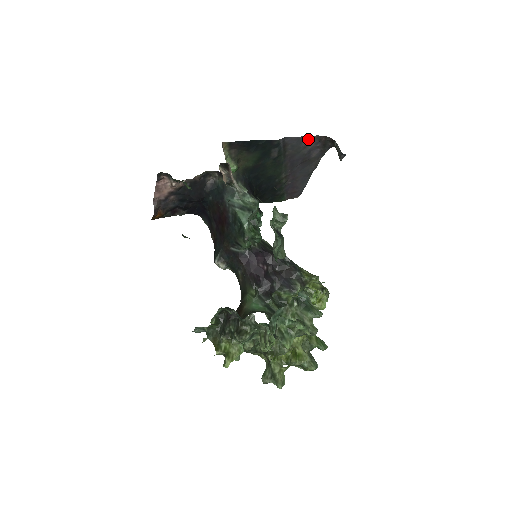
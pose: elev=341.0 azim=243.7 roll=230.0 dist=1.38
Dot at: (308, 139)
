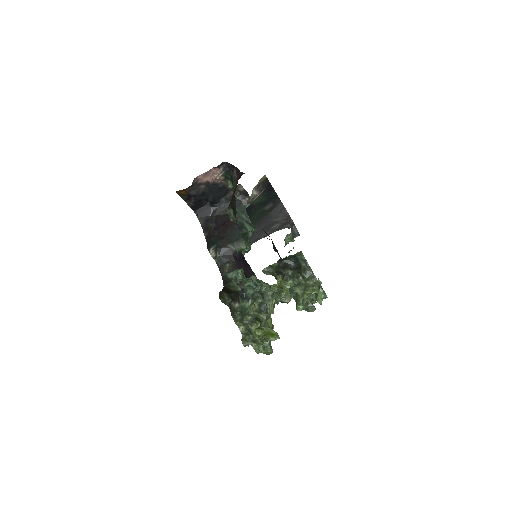
Dot at: (284, 213)
